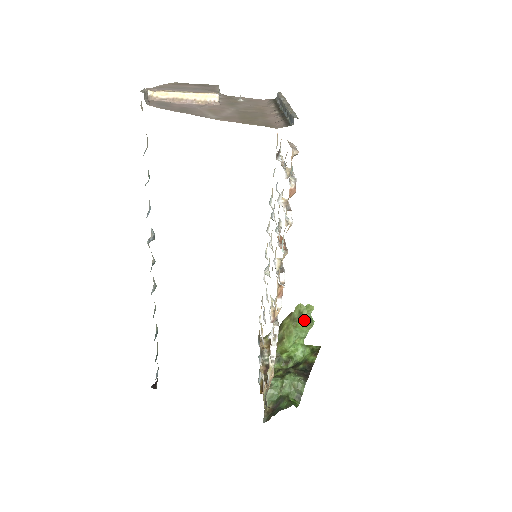
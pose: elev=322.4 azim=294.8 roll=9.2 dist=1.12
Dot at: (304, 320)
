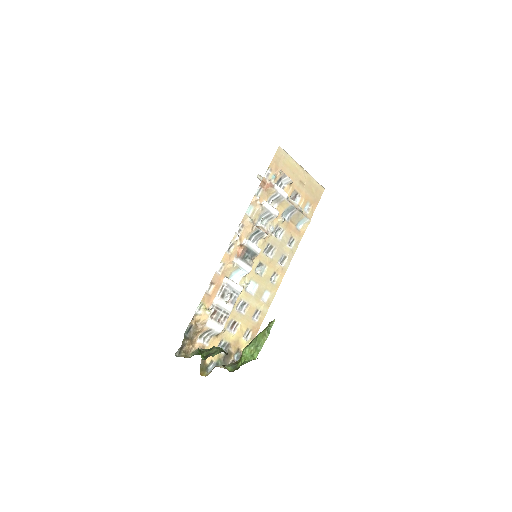
Dot at: (264, 329)
